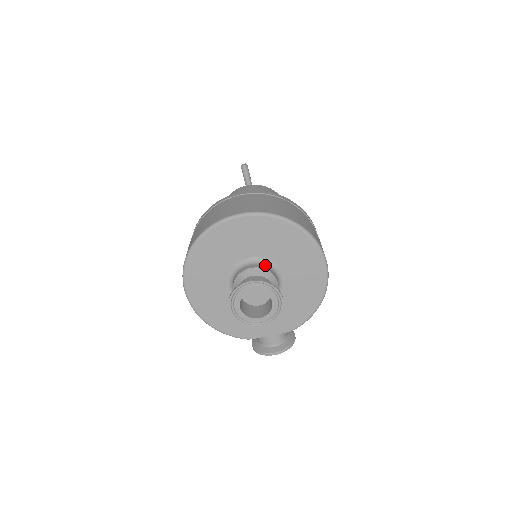
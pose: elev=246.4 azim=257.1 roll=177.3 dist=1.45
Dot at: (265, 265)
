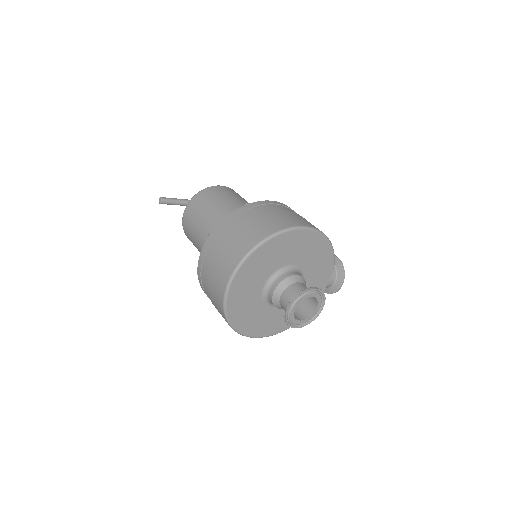
Dot at: (276, 278)
